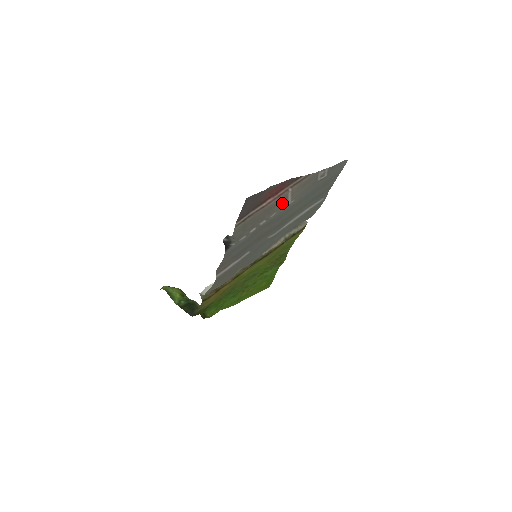
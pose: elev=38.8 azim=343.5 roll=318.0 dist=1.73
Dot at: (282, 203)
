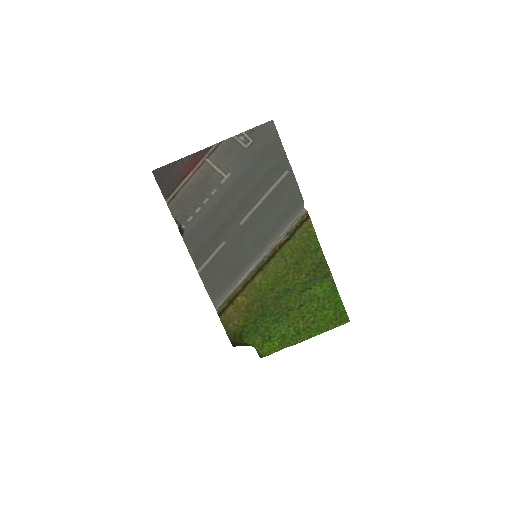
Dot at: (216, 178)
